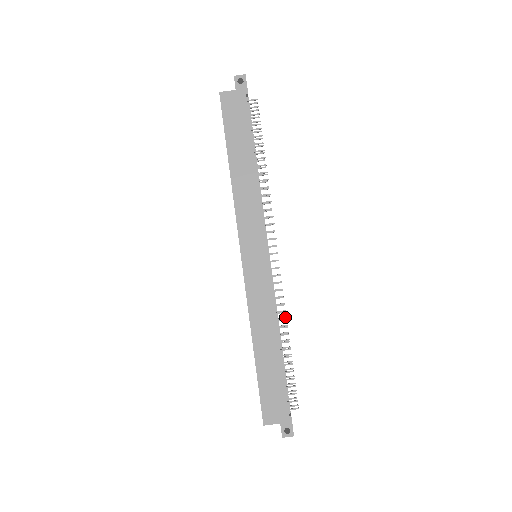
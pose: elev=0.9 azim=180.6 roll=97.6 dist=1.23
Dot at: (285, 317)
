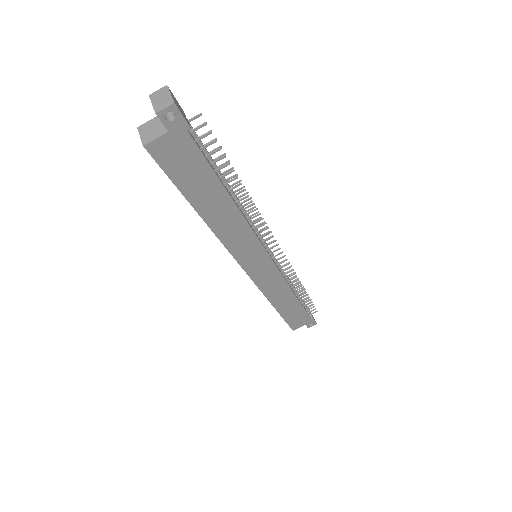
Dot at: (294, 272)
